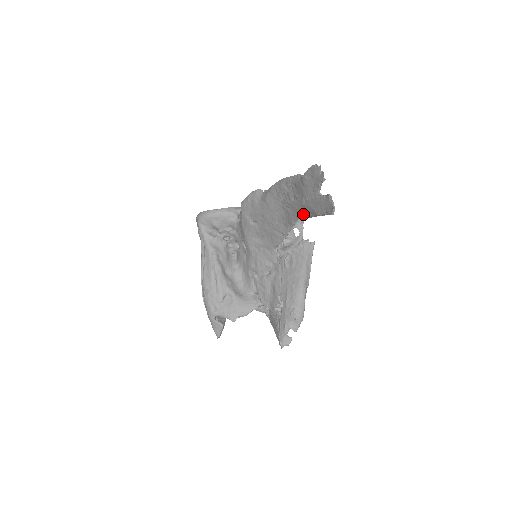
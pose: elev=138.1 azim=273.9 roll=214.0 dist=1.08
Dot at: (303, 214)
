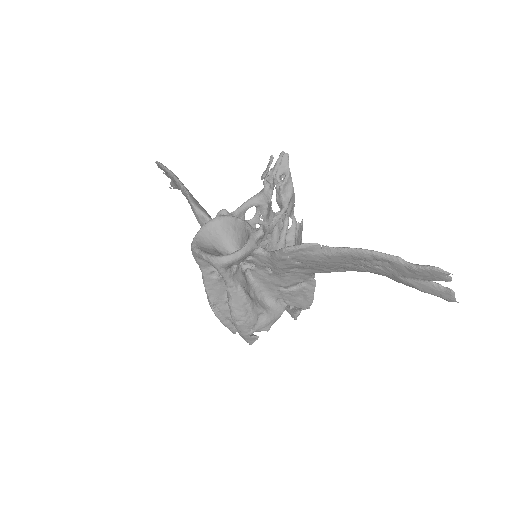
Dot at: (388, 277)
